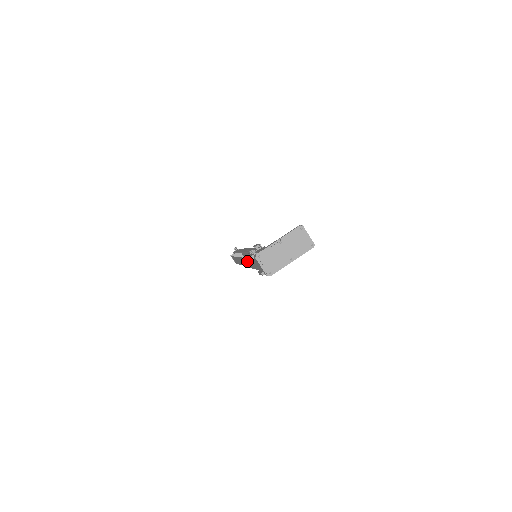
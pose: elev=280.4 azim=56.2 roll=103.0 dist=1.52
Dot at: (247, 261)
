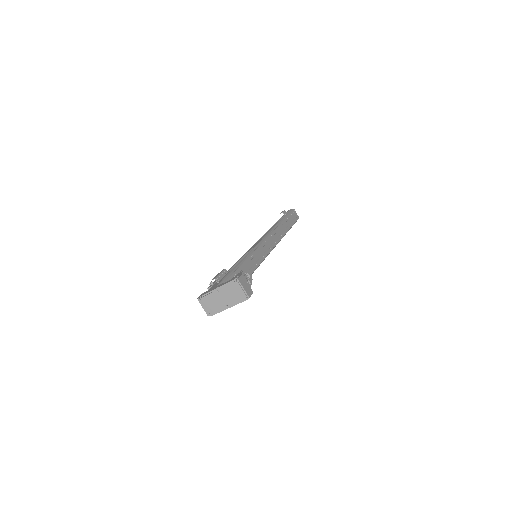
Dot at: occluded
